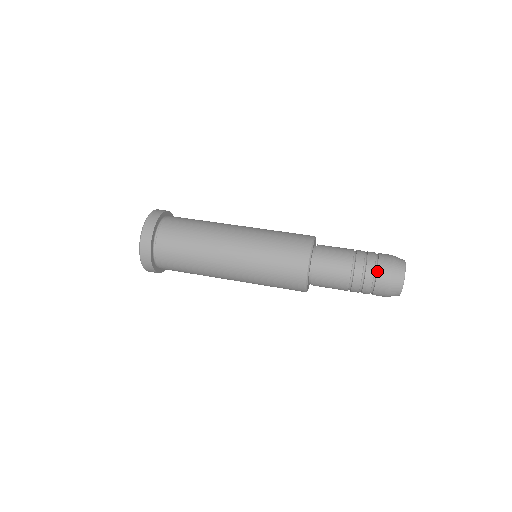
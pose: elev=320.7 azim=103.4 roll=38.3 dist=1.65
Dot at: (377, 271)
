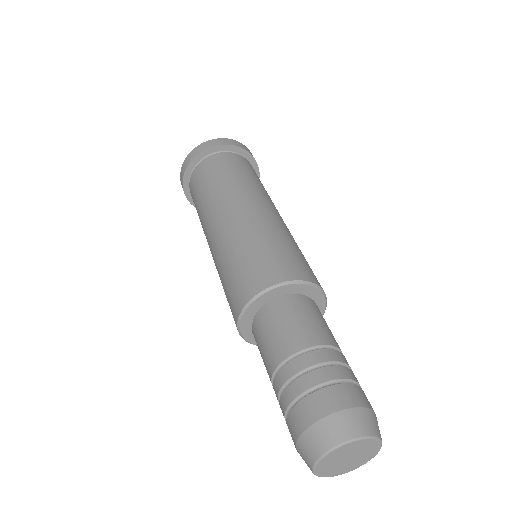
Dot at: (340, 383)
